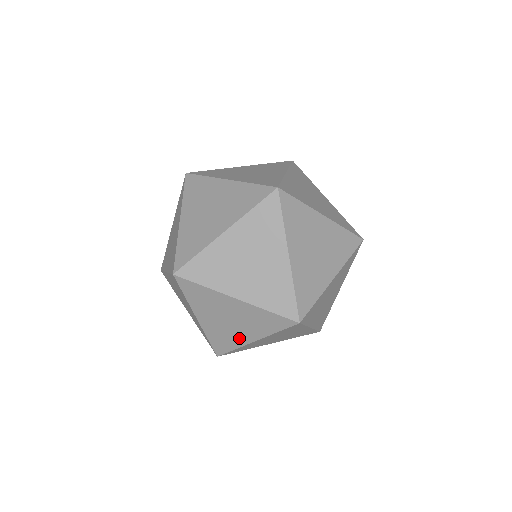
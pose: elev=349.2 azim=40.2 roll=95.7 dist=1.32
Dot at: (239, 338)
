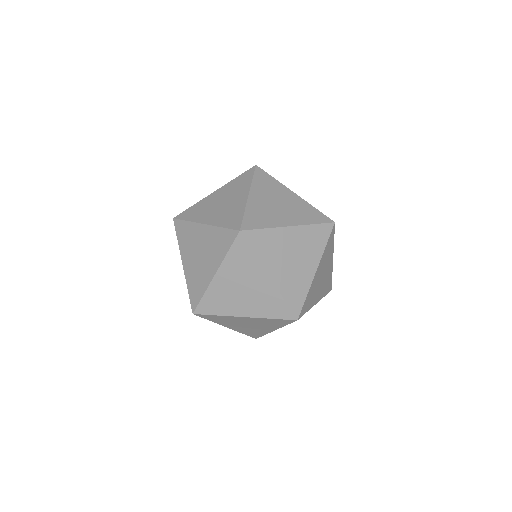
Dot at: occluded
